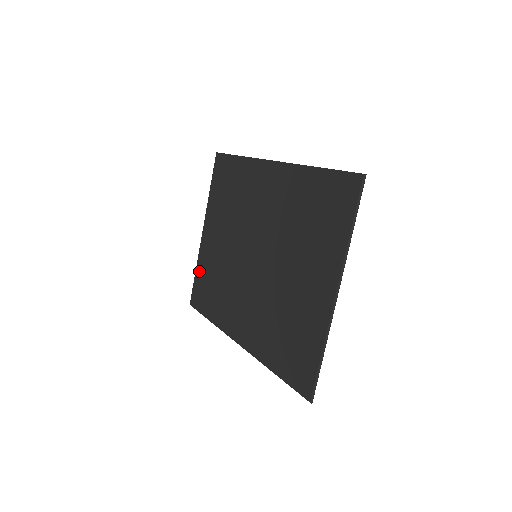
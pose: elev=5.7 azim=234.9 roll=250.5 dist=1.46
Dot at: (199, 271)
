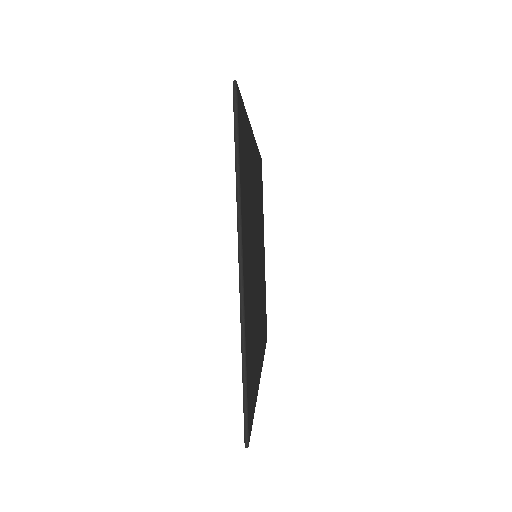
Dot at: occluded
